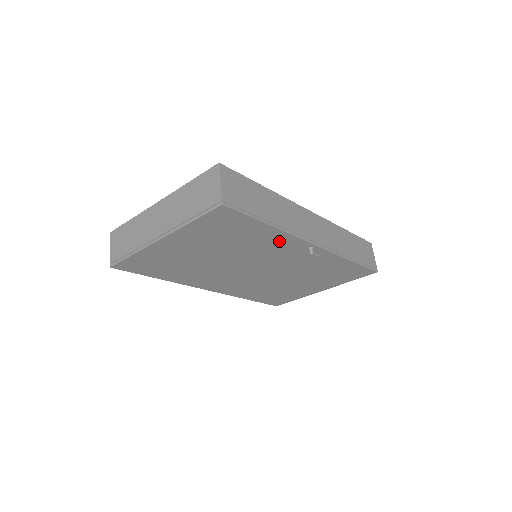
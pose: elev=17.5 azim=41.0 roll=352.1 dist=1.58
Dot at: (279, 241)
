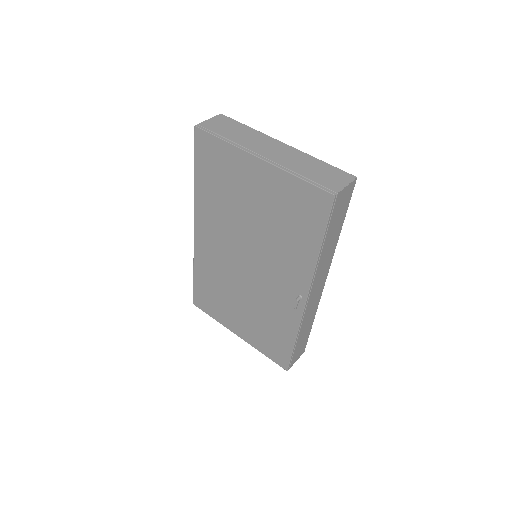
Dot at: (300, 265)
